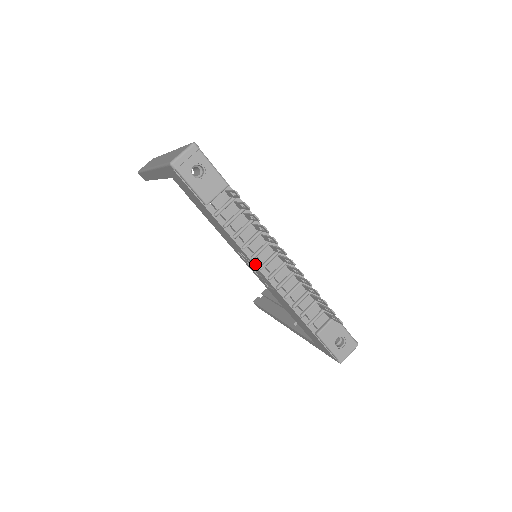
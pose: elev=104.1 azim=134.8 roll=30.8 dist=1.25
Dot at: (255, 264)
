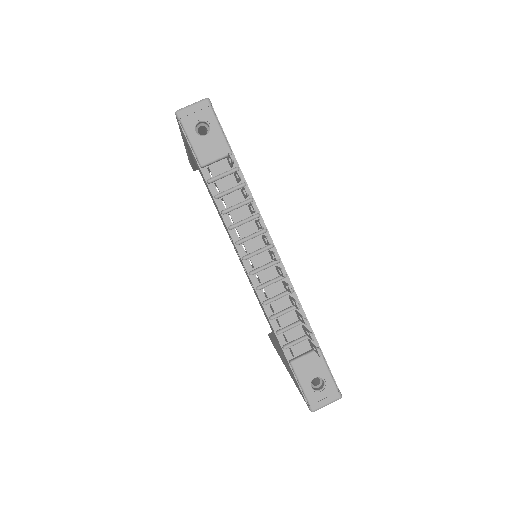
Dot at: (239, 251)
